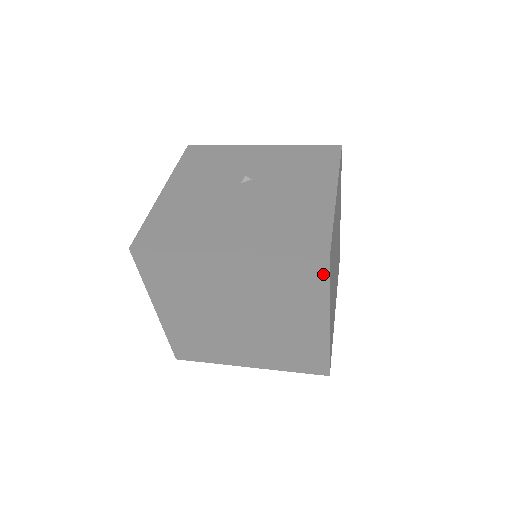
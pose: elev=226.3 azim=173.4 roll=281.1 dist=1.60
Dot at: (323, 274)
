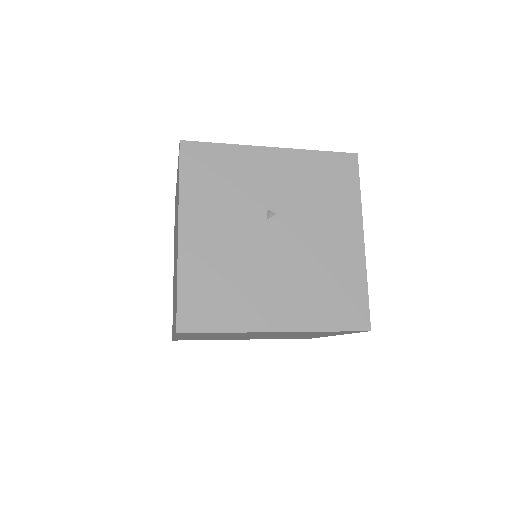
Dot at: (357, 332)
